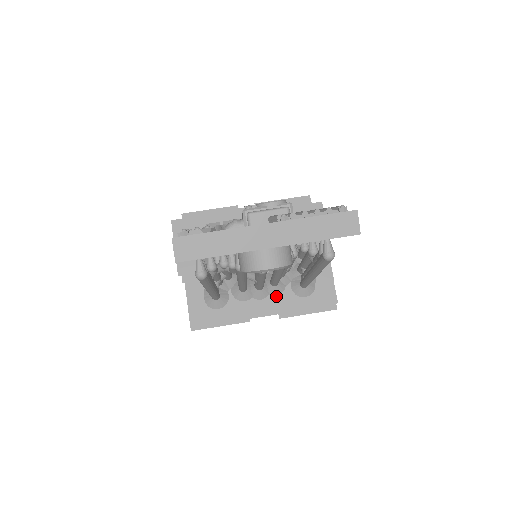
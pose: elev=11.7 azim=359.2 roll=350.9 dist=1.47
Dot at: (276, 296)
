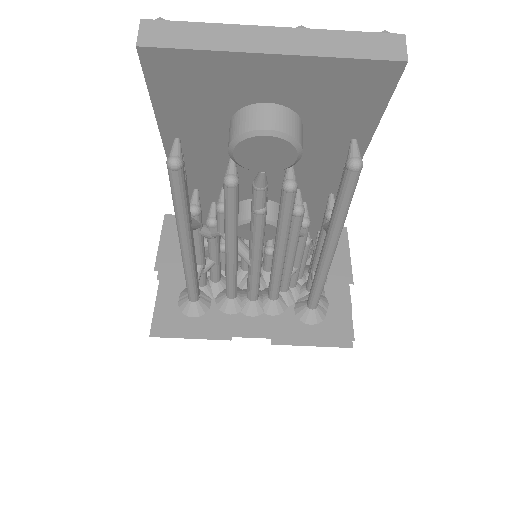
Dot at: (272, 316)
